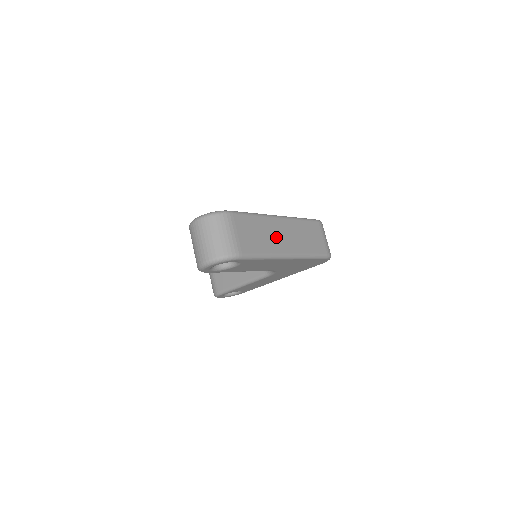
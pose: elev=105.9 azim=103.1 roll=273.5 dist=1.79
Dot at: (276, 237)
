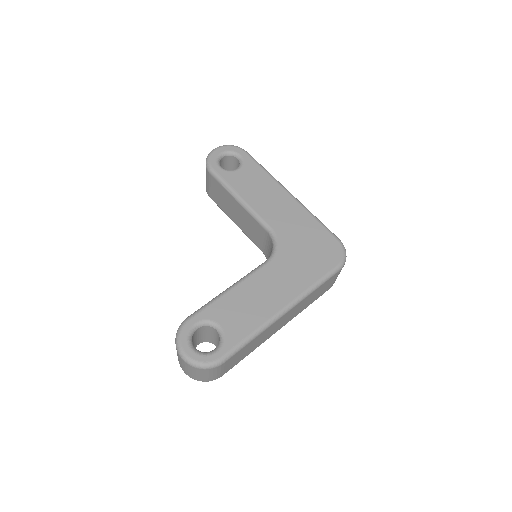
Dot at: (271, 332)
